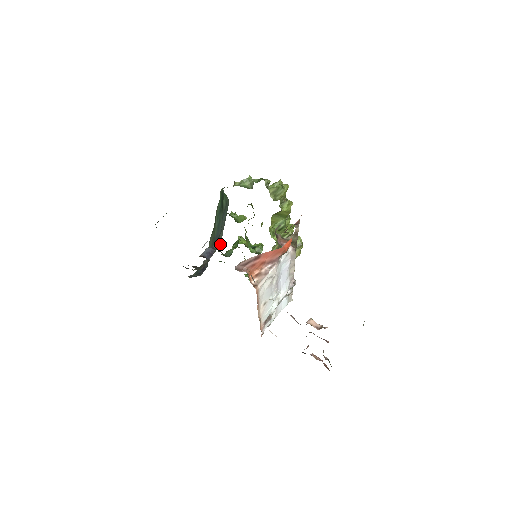
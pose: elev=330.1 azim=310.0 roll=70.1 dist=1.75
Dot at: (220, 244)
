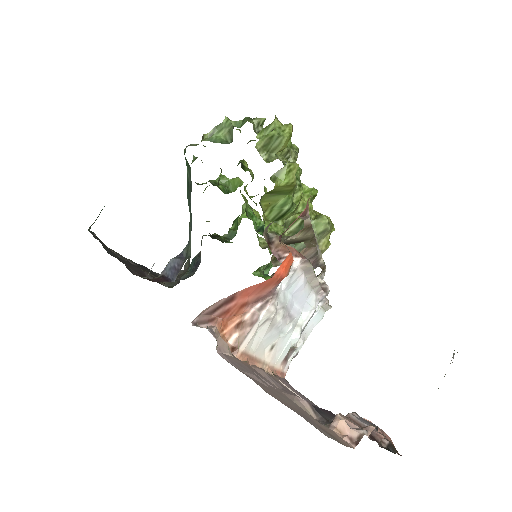
Dot at: (190, 250)
